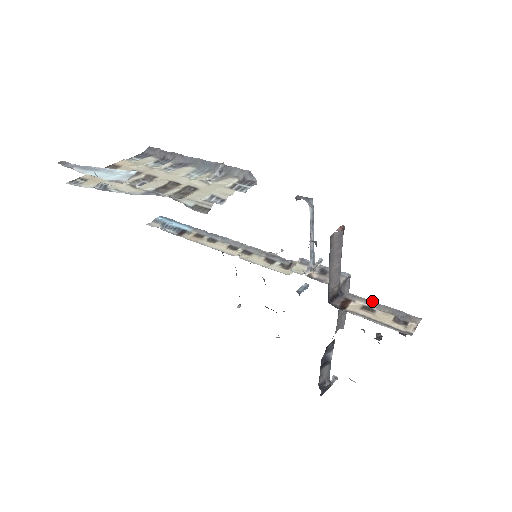
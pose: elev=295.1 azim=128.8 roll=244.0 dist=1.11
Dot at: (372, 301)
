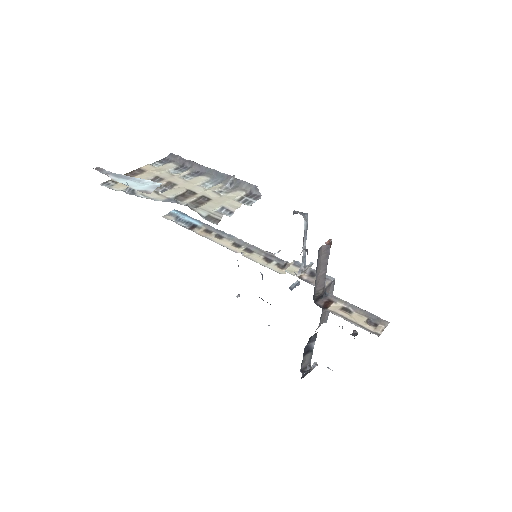
Dot at: (351, 304)
